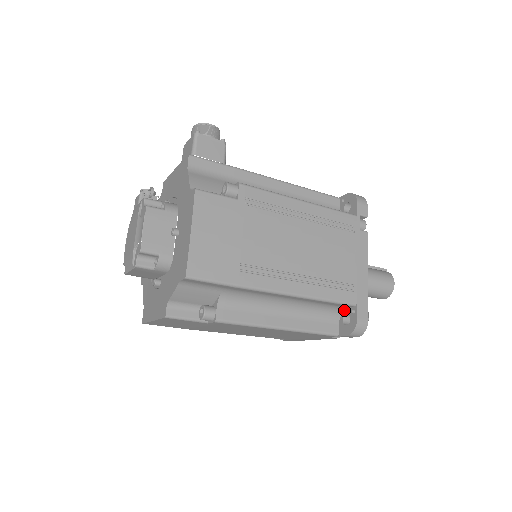
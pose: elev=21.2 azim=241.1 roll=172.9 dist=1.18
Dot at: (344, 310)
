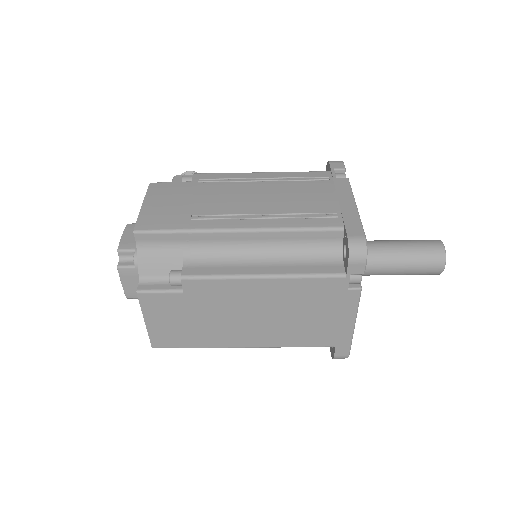
Dot at: (342, 247)
